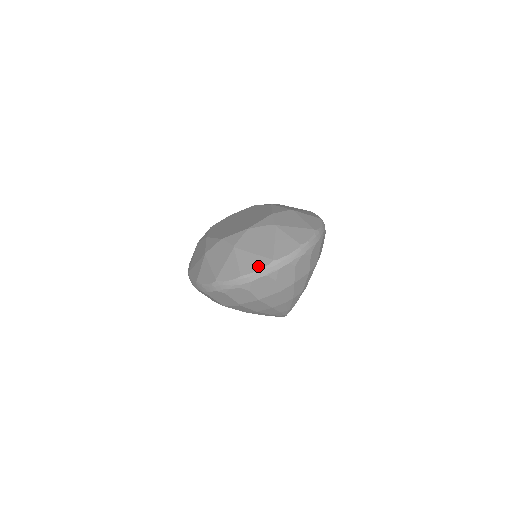
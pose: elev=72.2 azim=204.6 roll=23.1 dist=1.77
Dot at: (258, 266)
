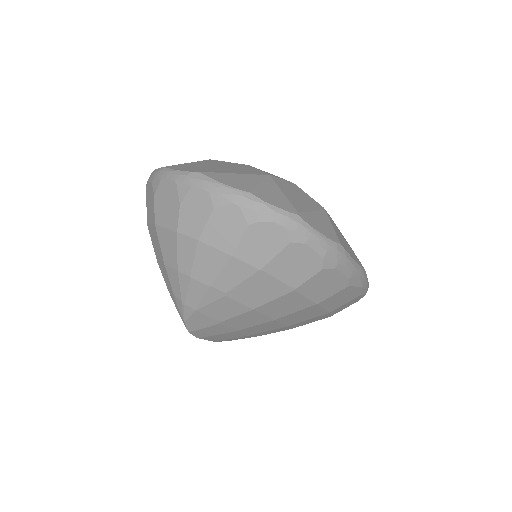
Dot at: (185, 169)
